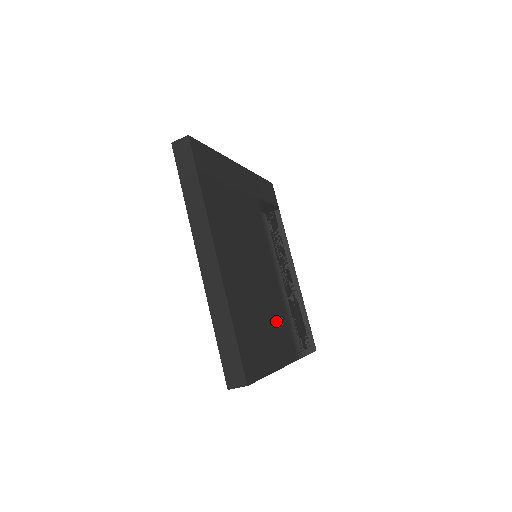
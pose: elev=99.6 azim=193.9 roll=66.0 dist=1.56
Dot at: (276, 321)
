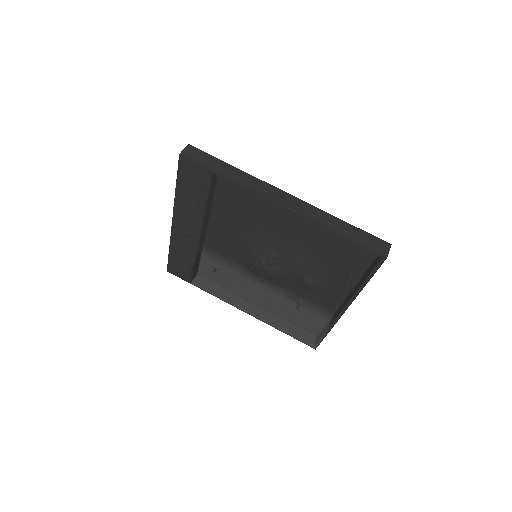
Dot at: occluded
